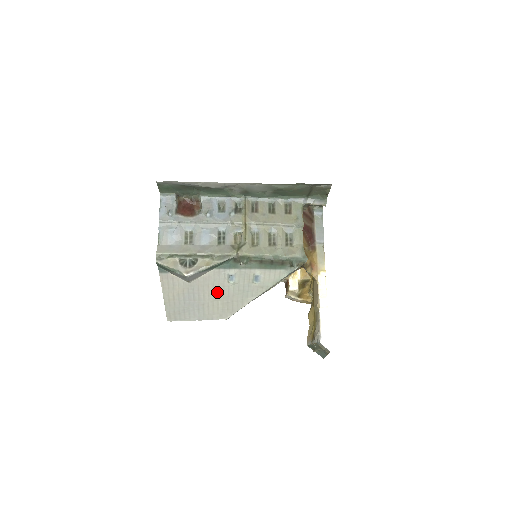
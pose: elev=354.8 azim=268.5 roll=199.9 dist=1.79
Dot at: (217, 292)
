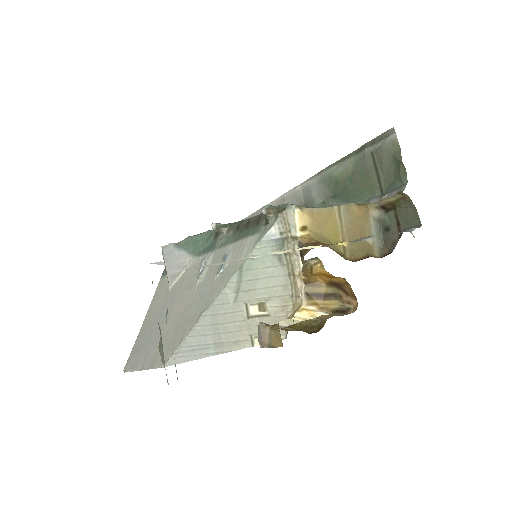
Dot at: (181, 303)
